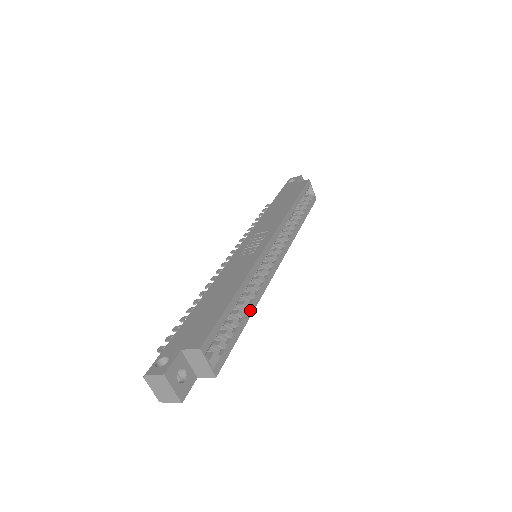
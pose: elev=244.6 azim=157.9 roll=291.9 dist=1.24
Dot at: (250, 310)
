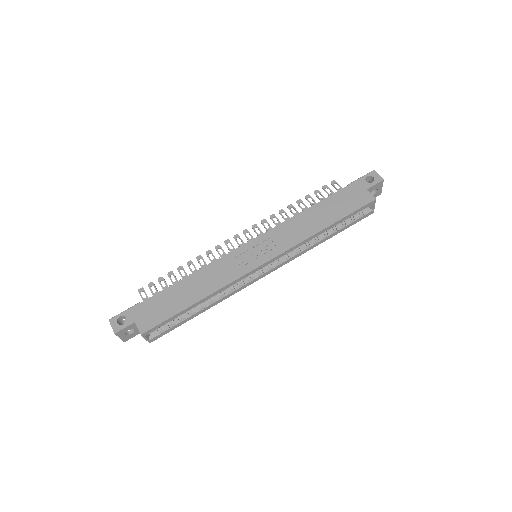
Dot at: (207, 308)
